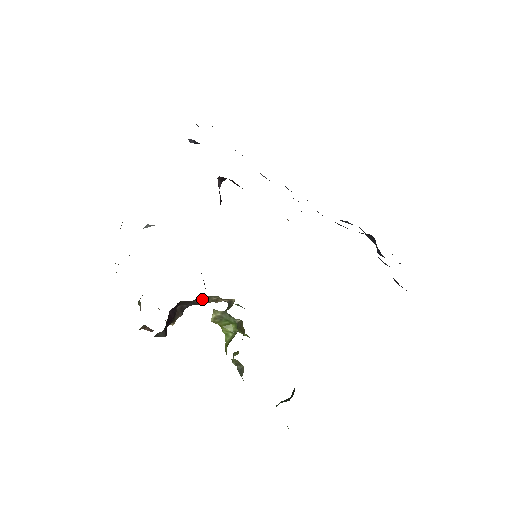
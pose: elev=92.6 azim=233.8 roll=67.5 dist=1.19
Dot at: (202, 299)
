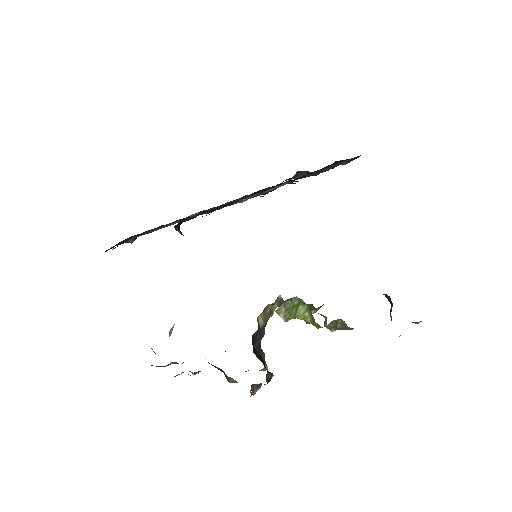
Dot at: (262, 320)
